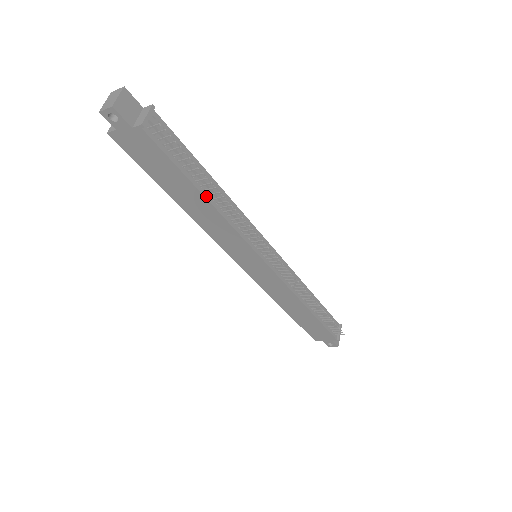
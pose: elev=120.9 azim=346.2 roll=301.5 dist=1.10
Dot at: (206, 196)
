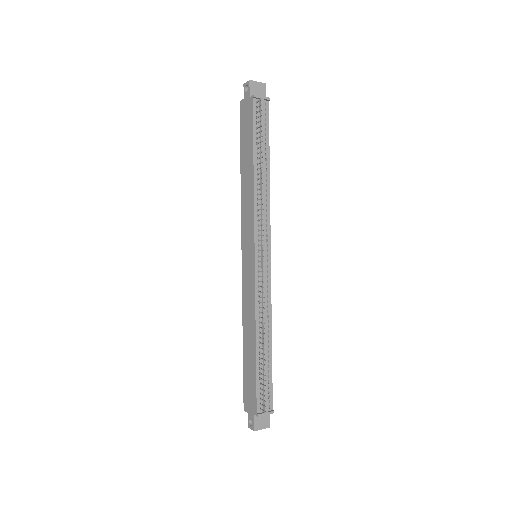
Dot at: (255, 167)
